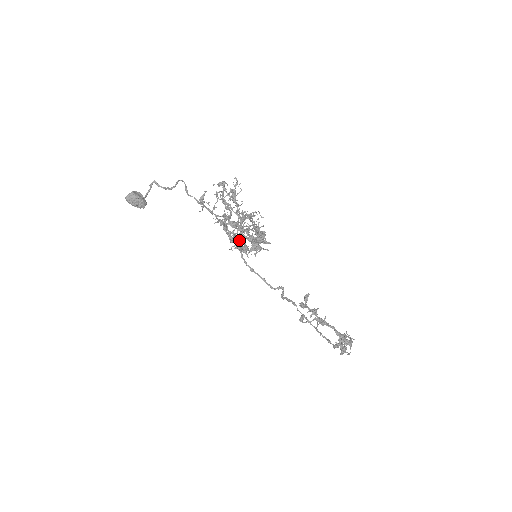
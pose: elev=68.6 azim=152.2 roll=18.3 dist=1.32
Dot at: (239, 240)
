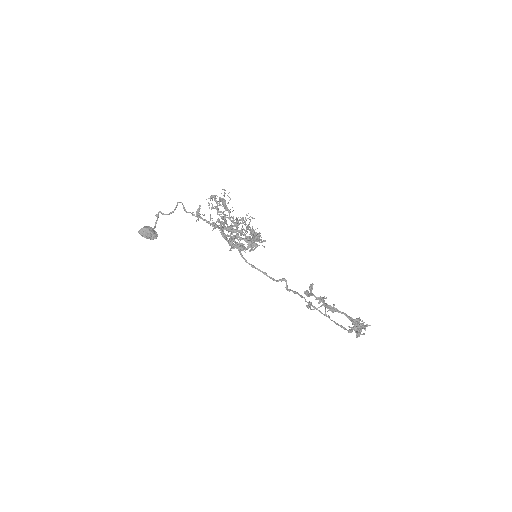
Dot at: (234, 238)
